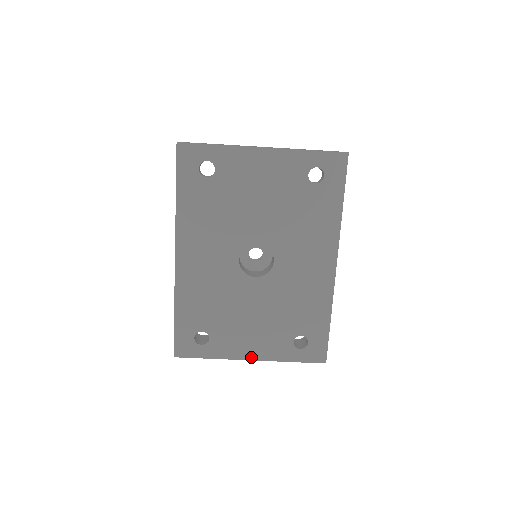
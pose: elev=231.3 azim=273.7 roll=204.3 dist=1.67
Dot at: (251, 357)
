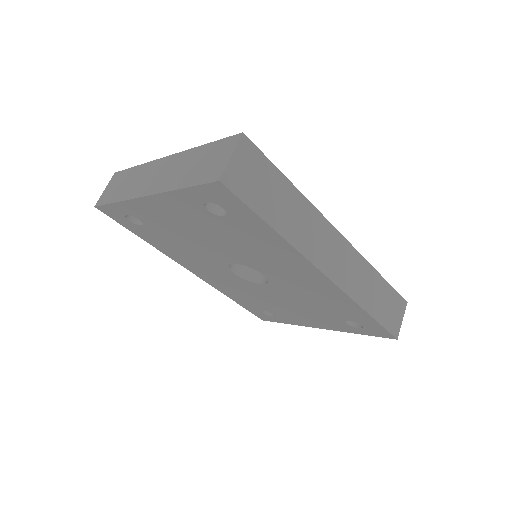
Dot at: (319, 327)
